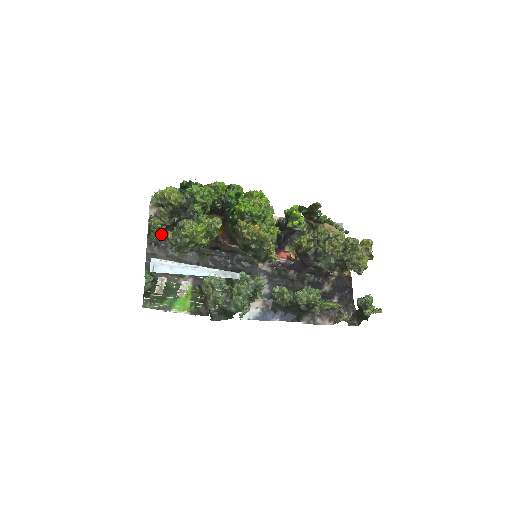
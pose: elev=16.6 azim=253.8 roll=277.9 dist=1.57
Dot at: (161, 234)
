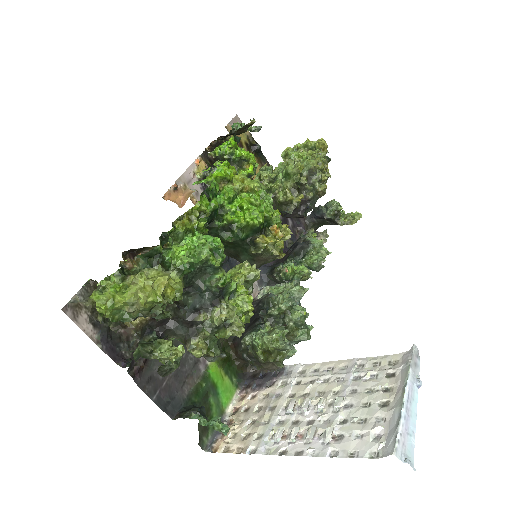
Dot at: occluded
